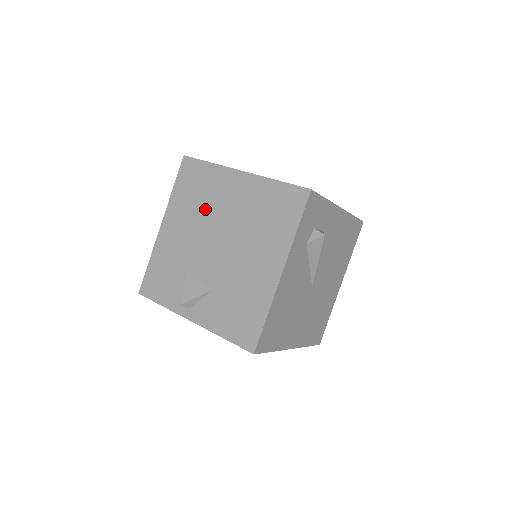
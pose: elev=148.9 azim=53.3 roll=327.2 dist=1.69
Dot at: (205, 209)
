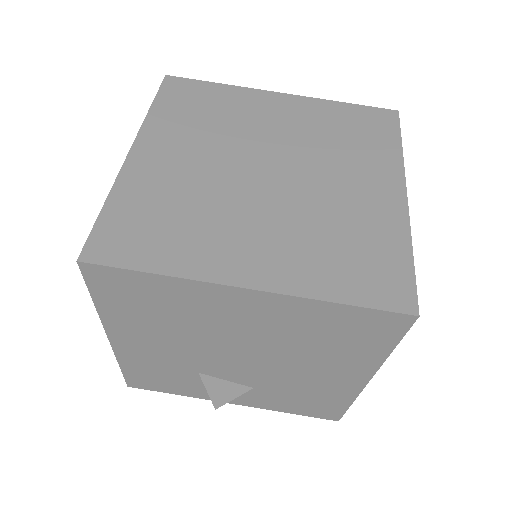
Dot at: (190, 328)
